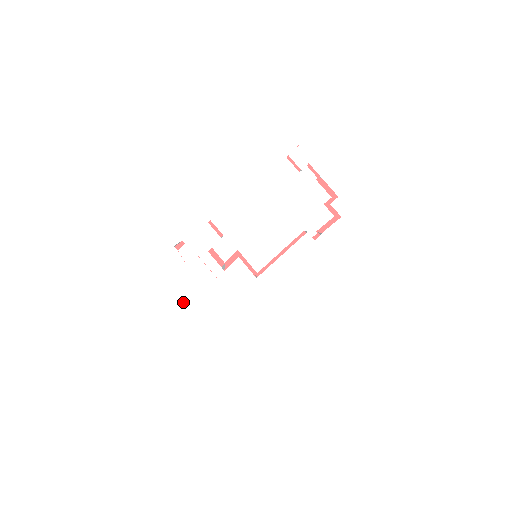
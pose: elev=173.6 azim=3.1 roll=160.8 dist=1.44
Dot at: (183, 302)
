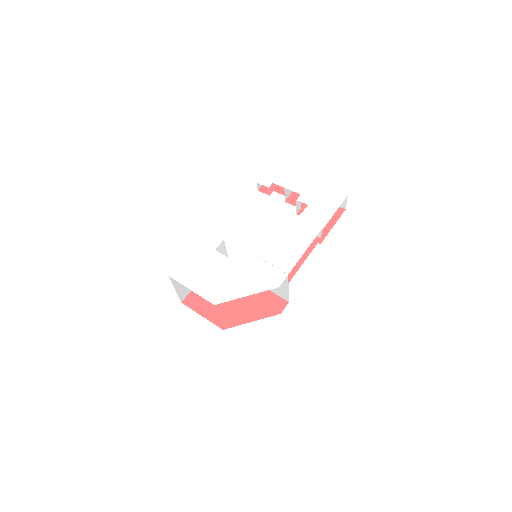
Dot at: (203, 289)
